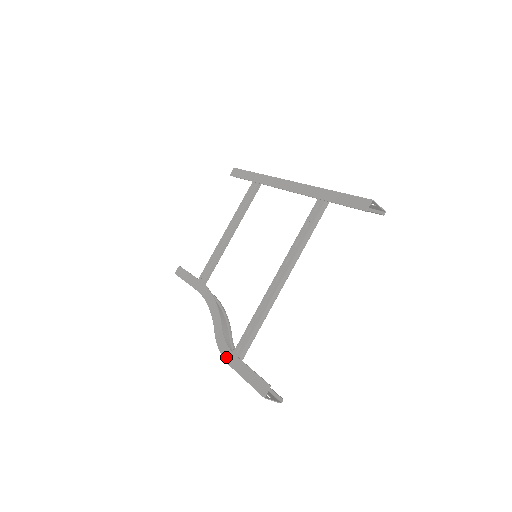
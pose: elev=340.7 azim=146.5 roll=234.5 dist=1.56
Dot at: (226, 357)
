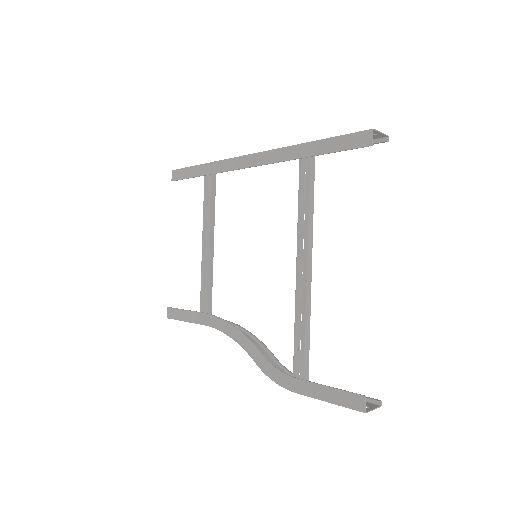
Dot at: (287, 386)
